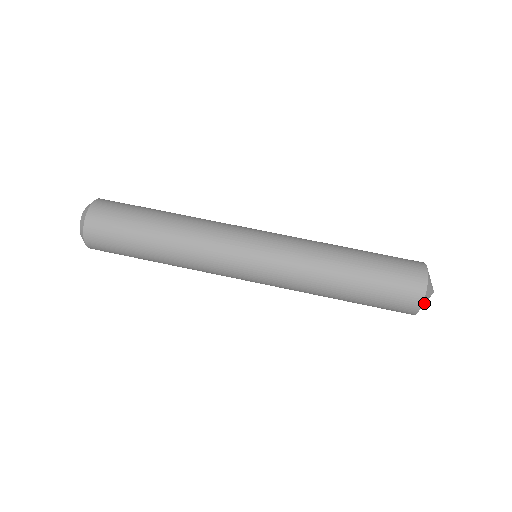
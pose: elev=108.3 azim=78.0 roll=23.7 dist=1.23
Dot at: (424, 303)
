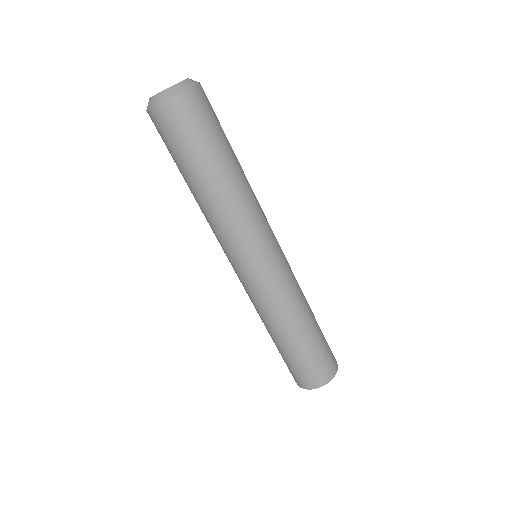
Dot at: occluded
